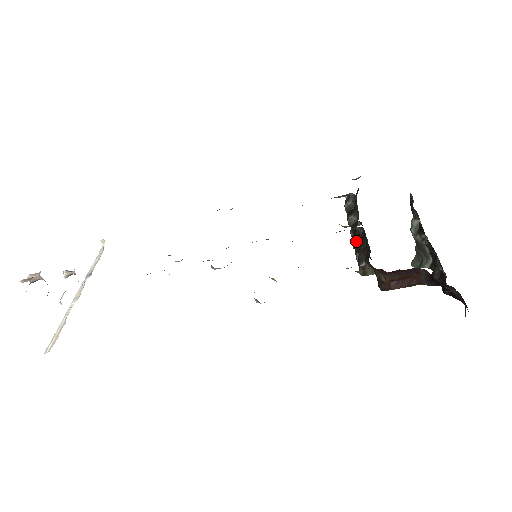
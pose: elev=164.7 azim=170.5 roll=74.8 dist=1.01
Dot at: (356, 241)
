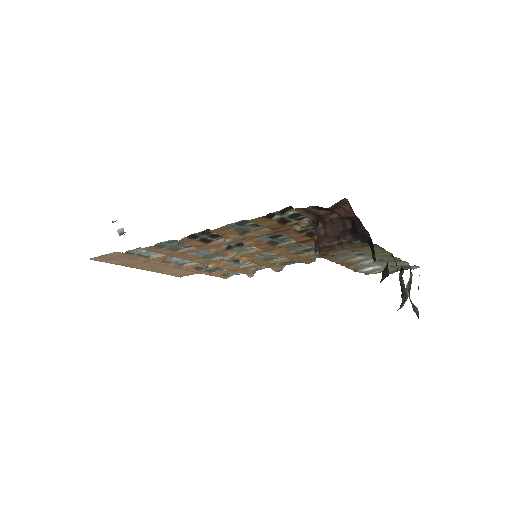
Dot at: occluded
